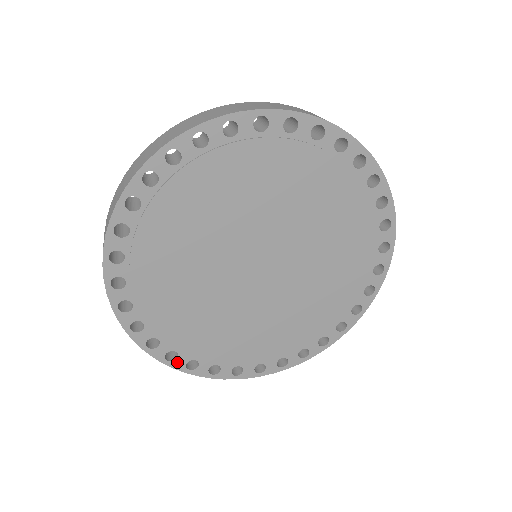
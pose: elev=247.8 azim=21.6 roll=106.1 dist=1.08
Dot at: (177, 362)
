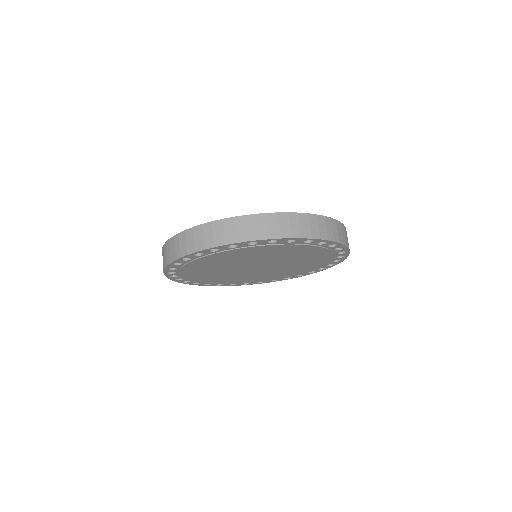
Dot at: (170, 274)
